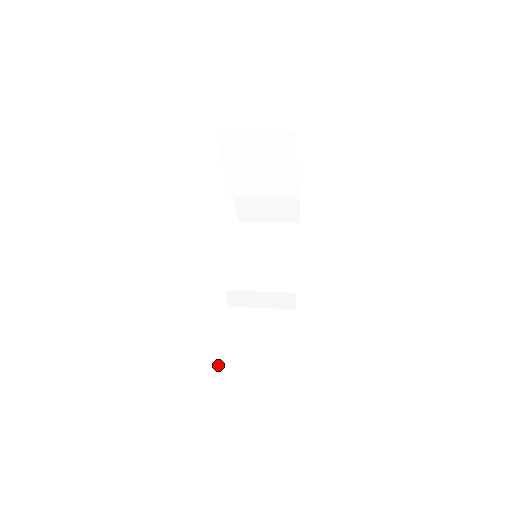
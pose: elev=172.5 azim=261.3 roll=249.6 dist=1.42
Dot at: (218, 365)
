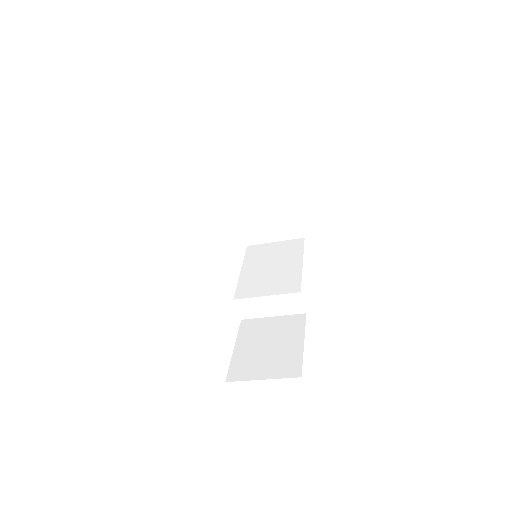
Dot at: (229, 368)
